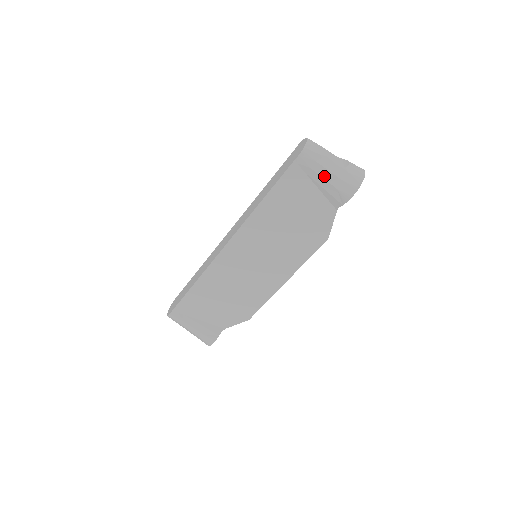
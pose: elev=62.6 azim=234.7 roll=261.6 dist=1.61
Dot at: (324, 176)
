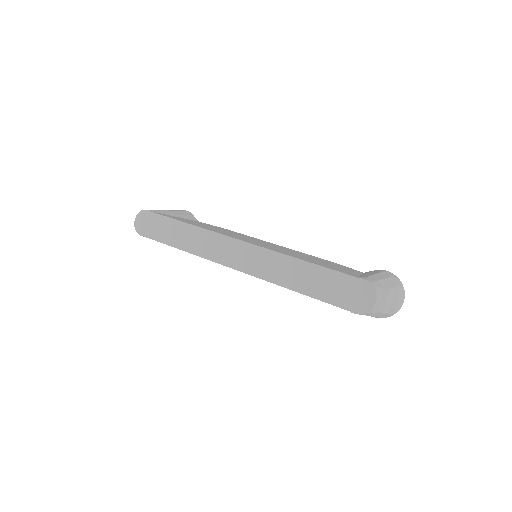
Dot at: occluded
